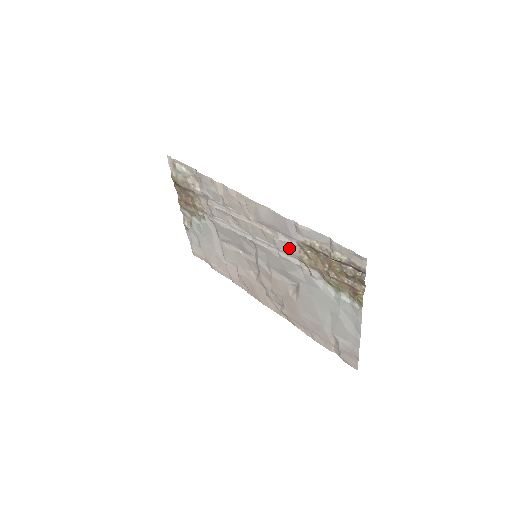
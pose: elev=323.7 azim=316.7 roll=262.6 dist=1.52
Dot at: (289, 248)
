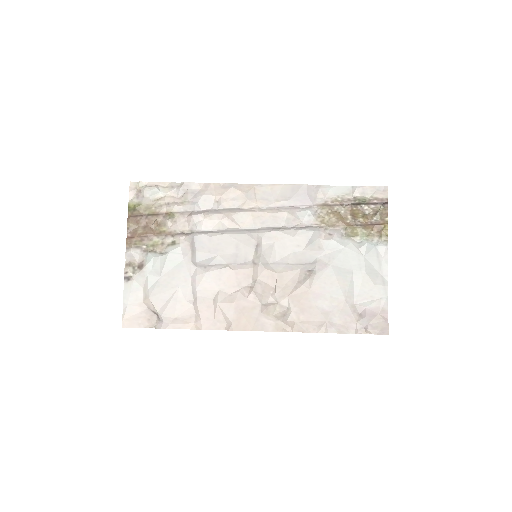
Dot at: (306, 219)
